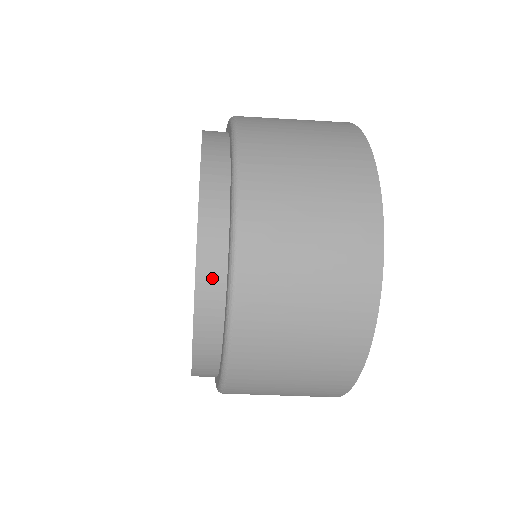
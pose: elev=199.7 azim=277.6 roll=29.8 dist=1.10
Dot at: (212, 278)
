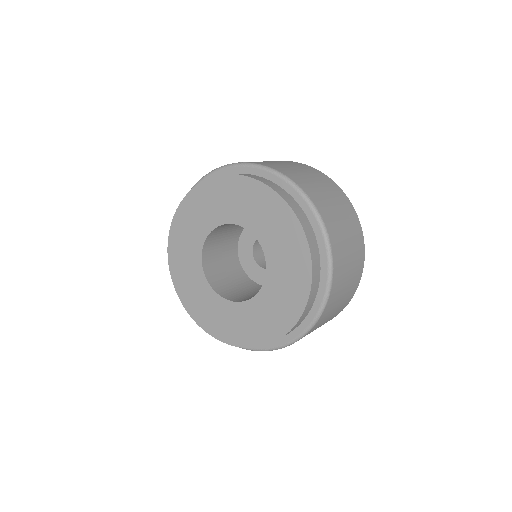
Dot at: (310, 235)
